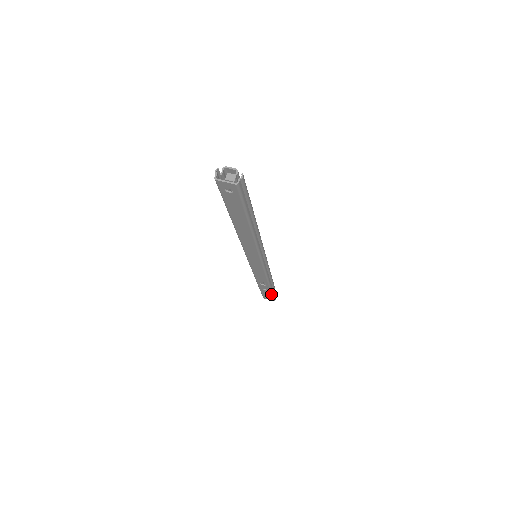
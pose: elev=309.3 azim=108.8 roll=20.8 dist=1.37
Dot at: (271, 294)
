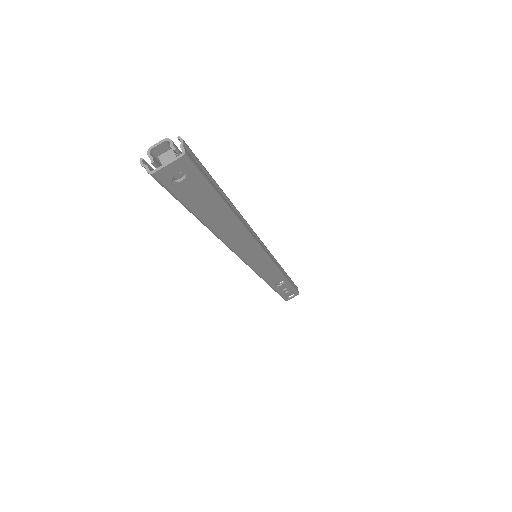
Dot at: (293, 289)
